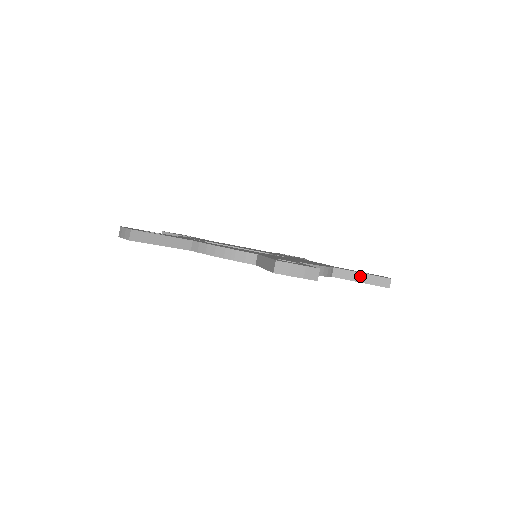
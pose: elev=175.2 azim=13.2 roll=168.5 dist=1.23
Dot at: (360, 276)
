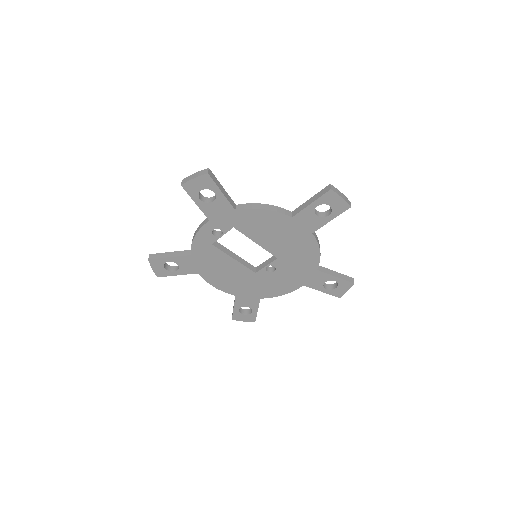
Dot at: (335, 273)
